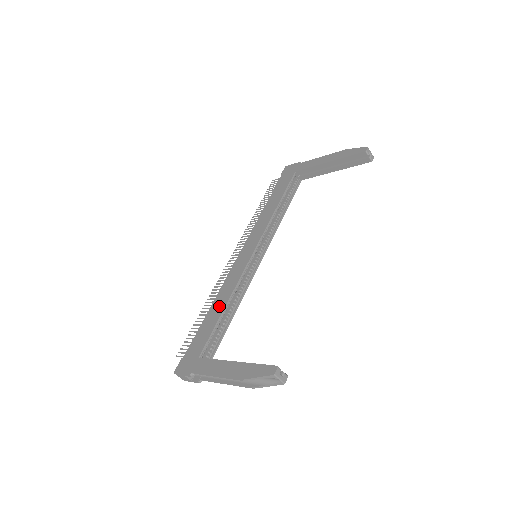
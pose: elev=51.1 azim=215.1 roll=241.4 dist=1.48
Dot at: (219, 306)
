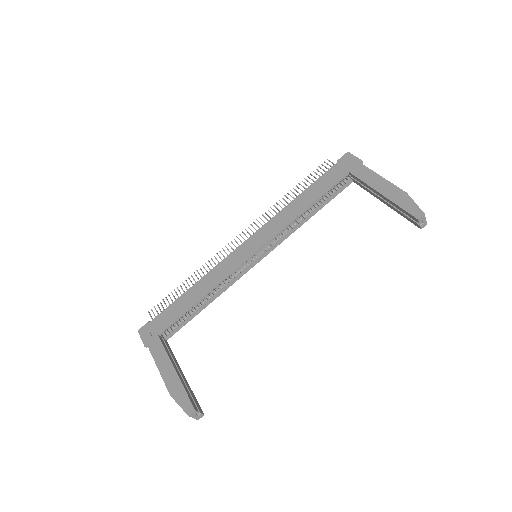
Dot at: (197, 293)
